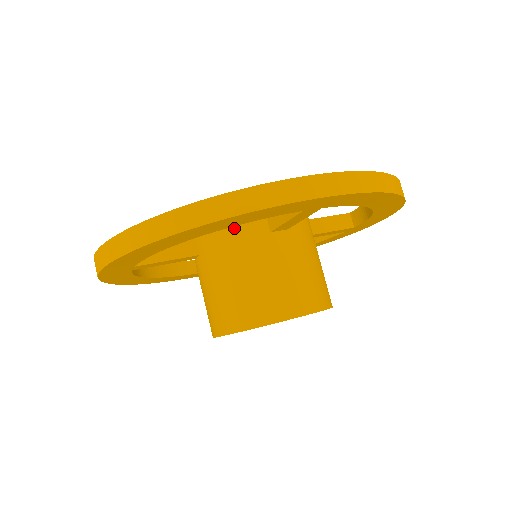
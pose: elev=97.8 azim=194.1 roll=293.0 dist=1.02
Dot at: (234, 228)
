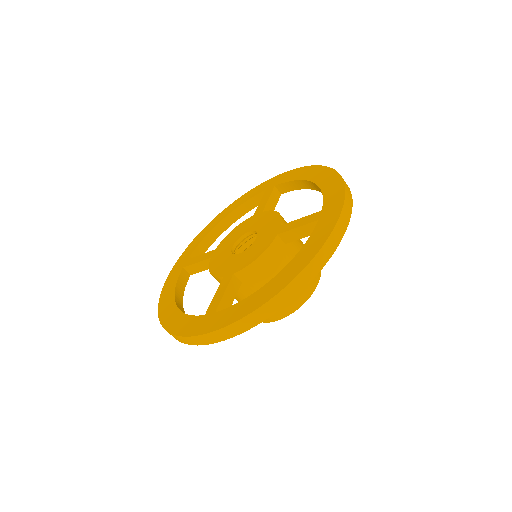
Dot at: occluded
